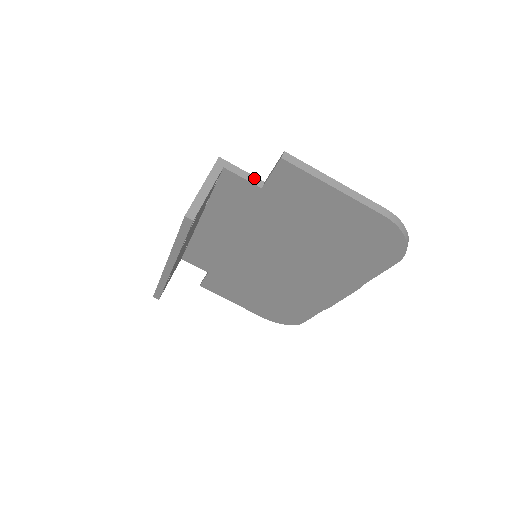
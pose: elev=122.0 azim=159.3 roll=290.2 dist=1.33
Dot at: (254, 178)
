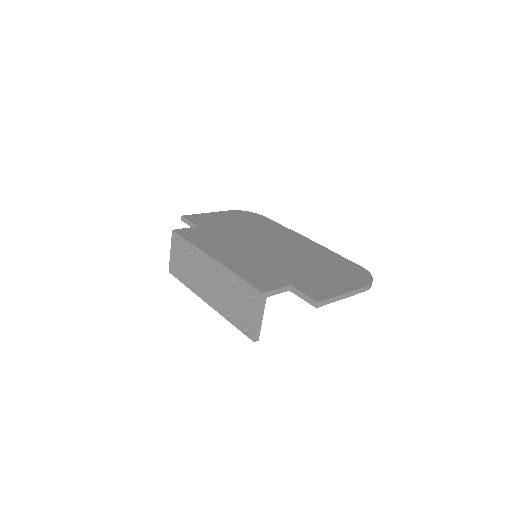
Dot at: (284, 288)
